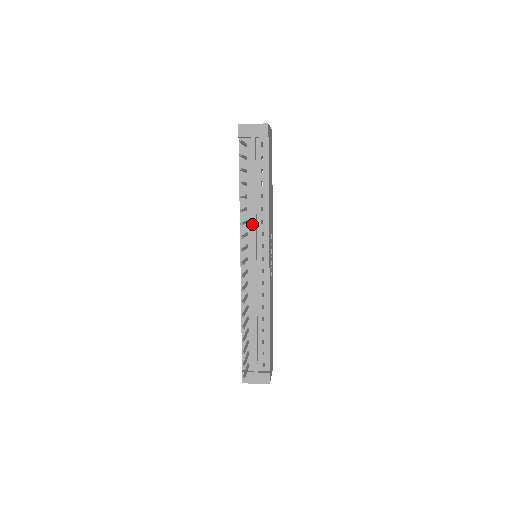
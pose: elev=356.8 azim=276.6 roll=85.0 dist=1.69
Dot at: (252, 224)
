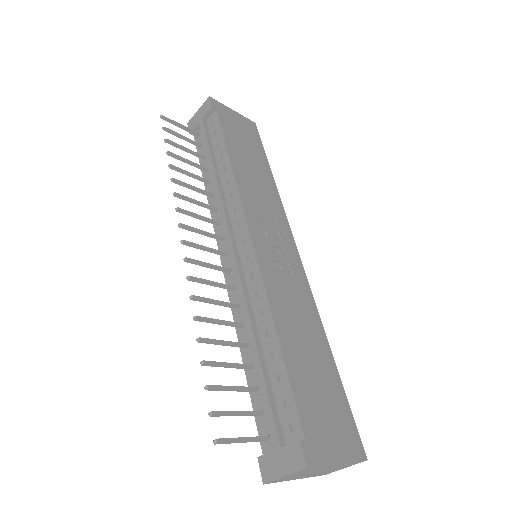
Dot at: (218, 205)
